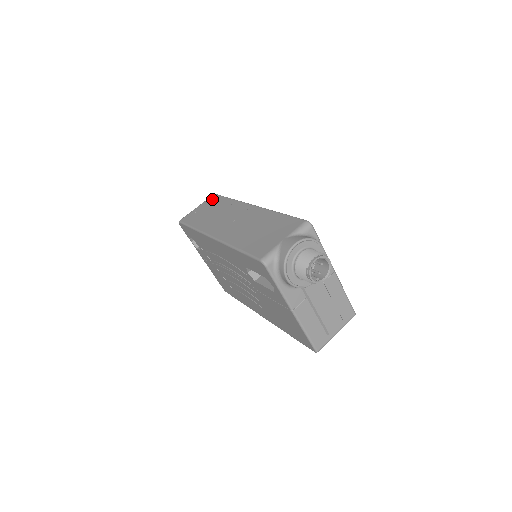
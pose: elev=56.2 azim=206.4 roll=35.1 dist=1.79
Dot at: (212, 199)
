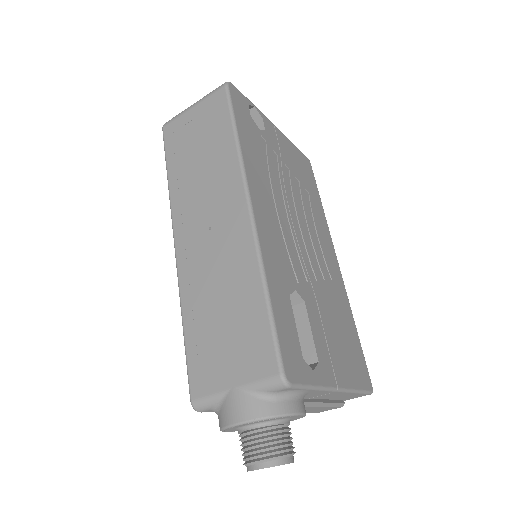
Dot at: (215, 104)
